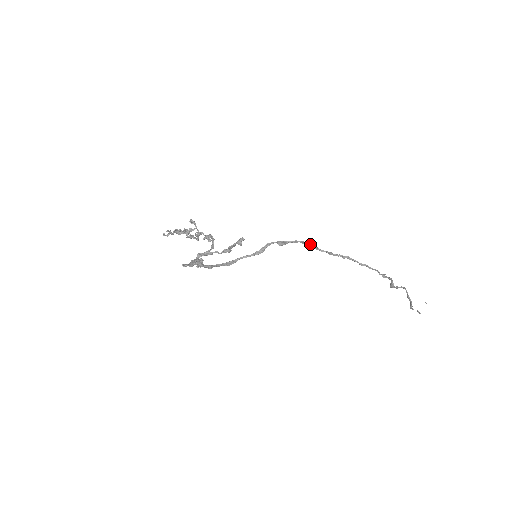
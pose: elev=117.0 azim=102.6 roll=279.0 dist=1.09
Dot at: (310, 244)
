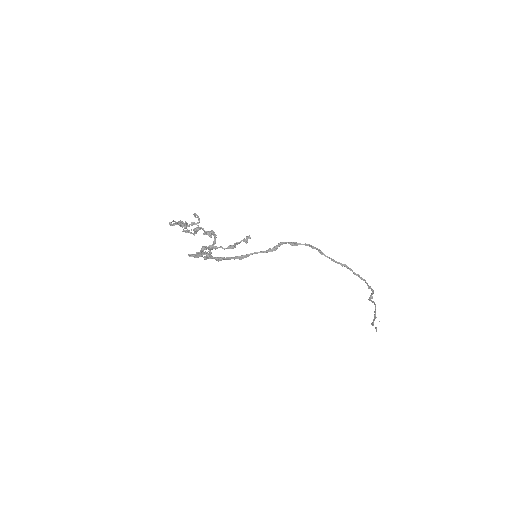
Dot at: (317, 248)
